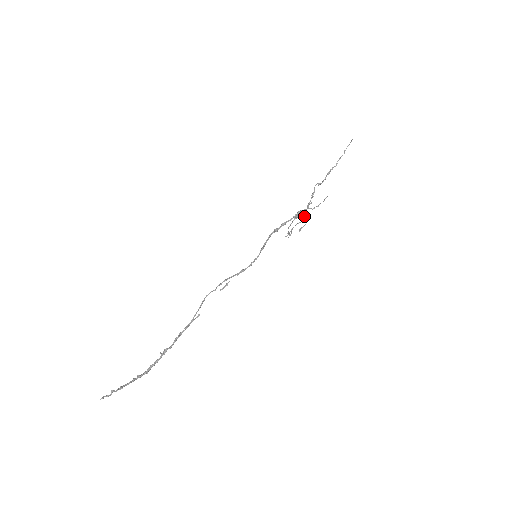
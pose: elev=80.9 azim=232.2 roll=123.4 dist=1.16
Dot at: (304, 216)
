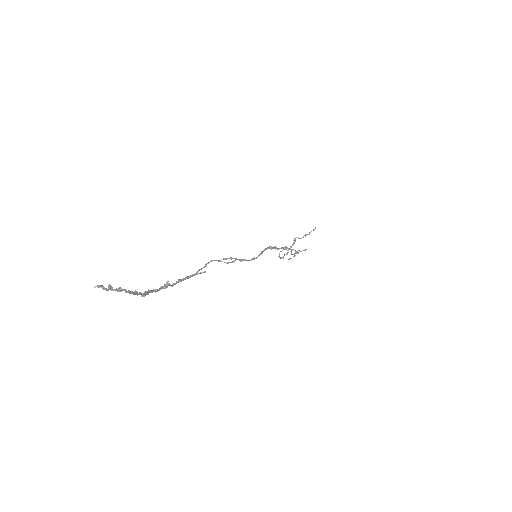
Dot at: occluded
